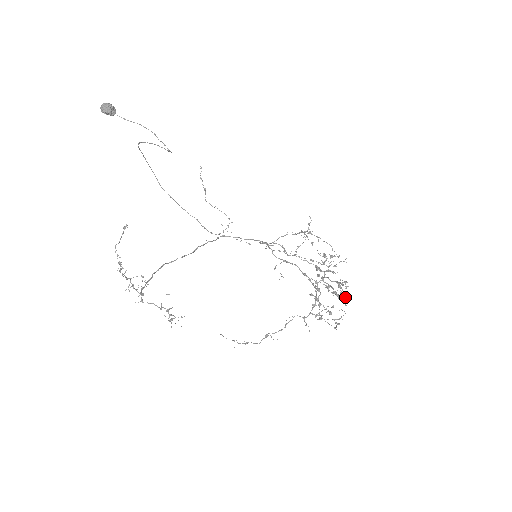
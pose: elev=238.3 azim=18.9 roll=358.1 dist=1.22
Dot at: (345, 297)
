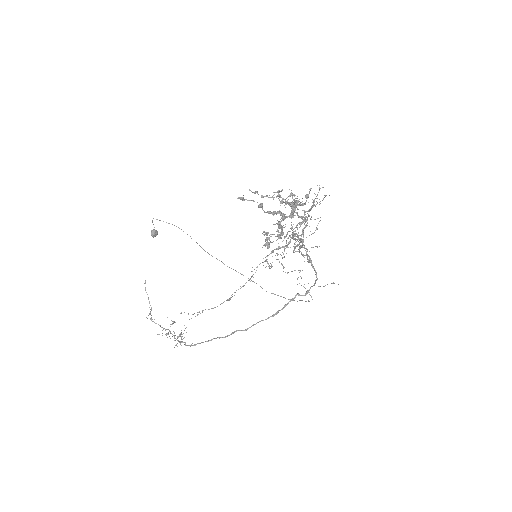
Dot at: (294, 207)
